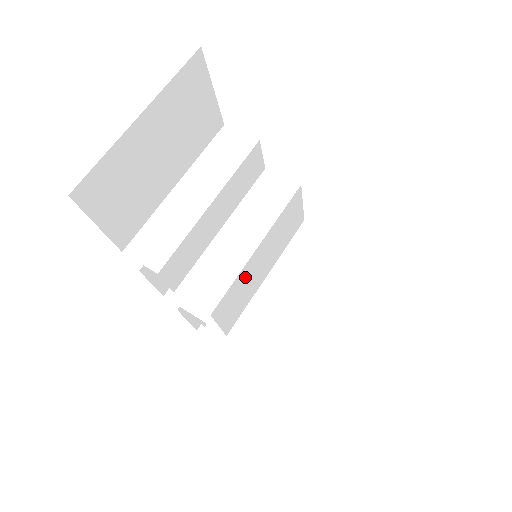
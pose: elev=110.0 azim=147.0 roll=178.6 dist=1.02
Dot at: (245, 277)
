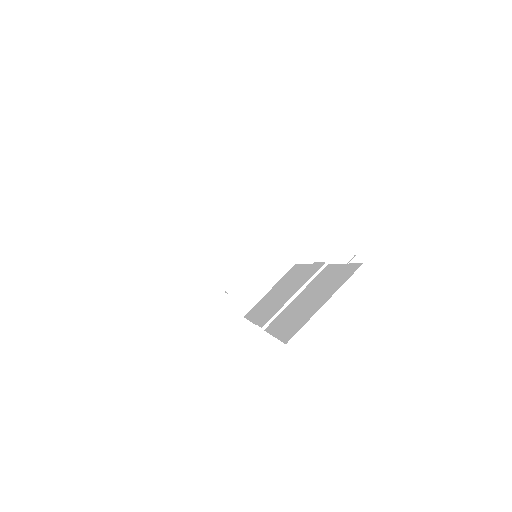
Dot at: occluded
